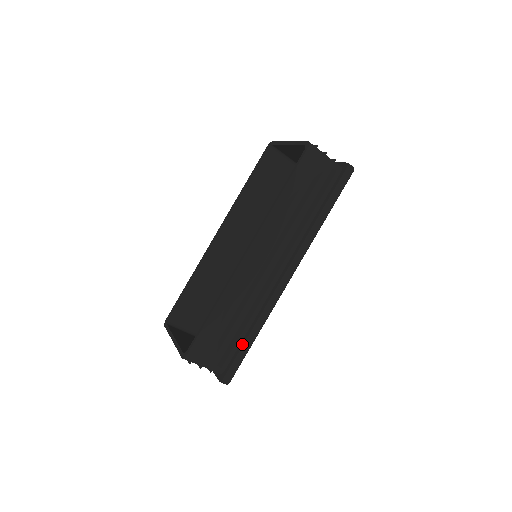
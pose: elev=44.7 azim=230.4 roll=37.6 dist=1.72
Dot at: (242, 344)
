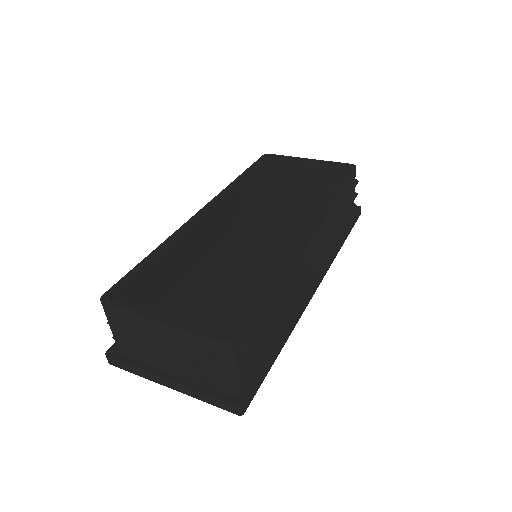
Dot at: (271, 353)
